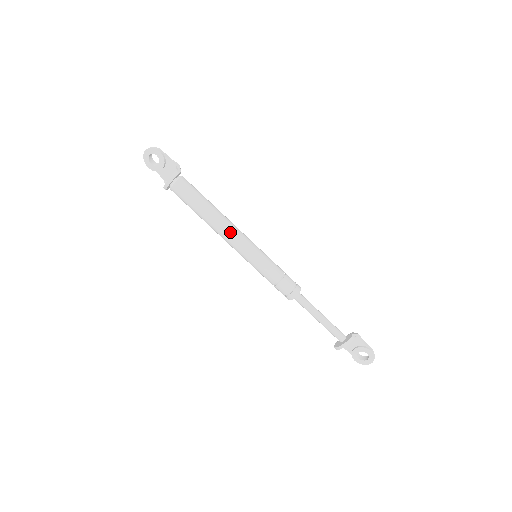
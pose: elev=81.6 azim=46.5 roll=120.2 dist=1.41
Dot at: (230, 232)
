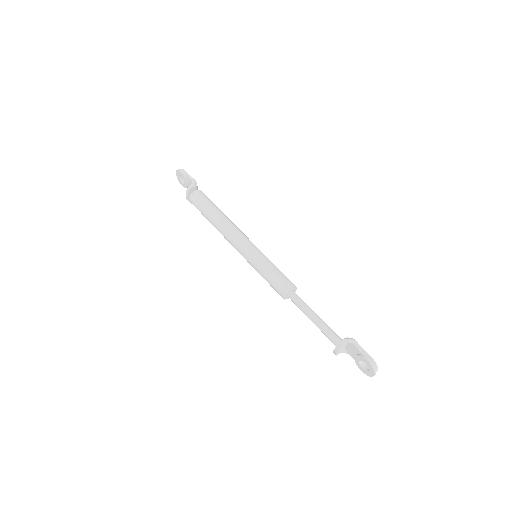
Dot at: (229, 235)
